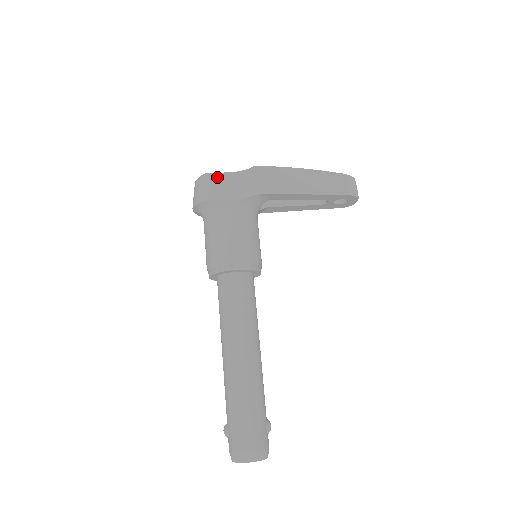
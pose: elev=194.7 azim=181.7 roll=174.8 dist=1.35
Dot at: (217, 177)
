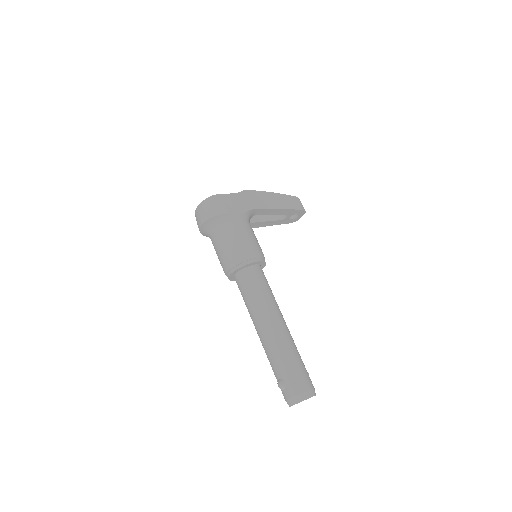
Dot at: (224, 197)
